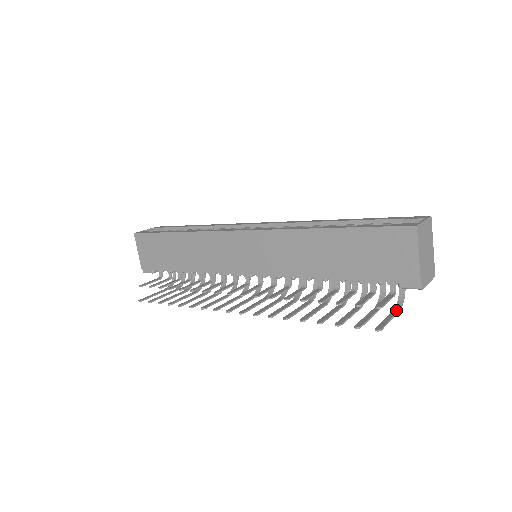
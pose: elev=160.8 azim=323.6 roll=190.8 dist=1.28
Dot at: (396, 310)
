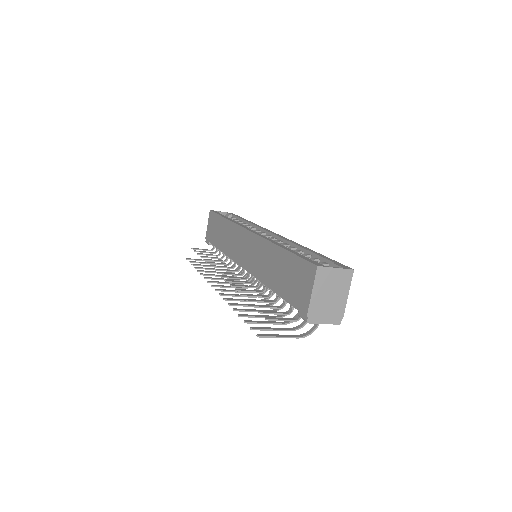
Dot at: (297, 336)
